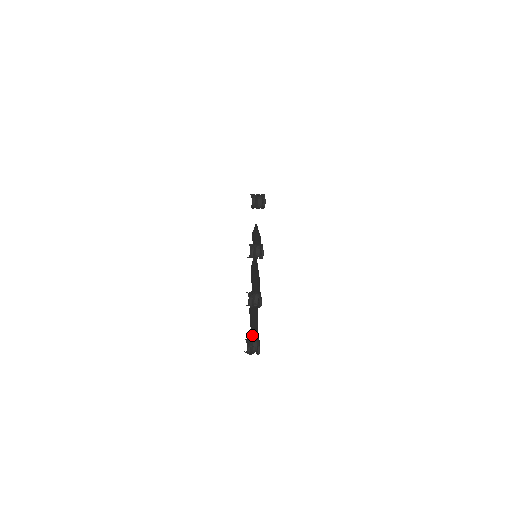
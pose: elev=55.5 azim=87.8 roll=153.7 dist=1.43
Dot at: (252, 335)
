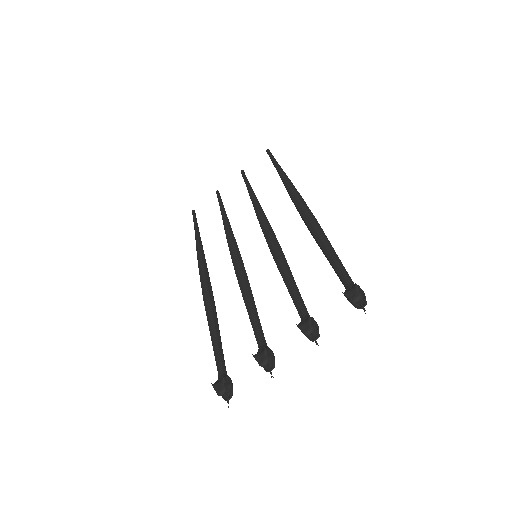
Dot at: (221, 361)
